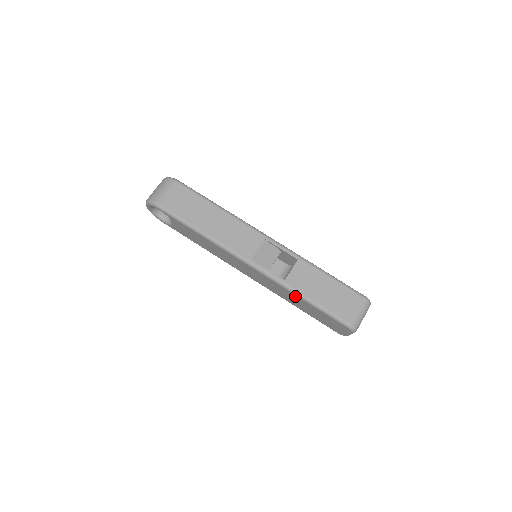
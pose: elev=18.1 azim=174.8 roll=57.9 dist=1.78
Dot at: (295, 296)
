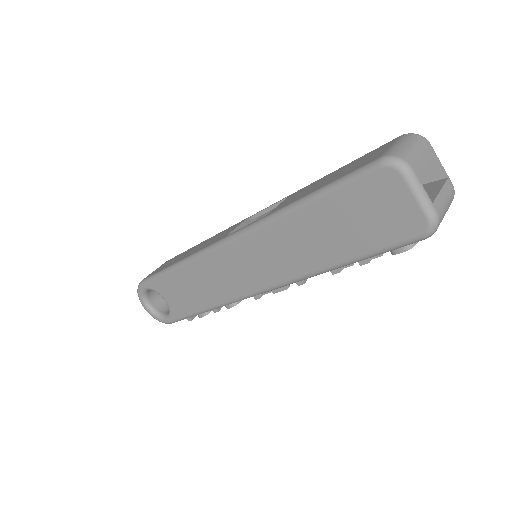
Dot at: (290, 221)
